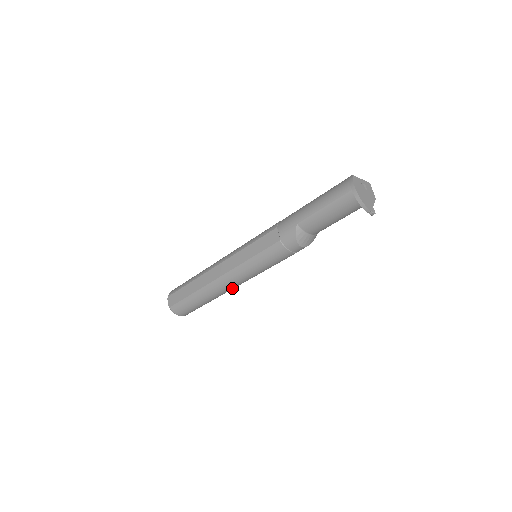
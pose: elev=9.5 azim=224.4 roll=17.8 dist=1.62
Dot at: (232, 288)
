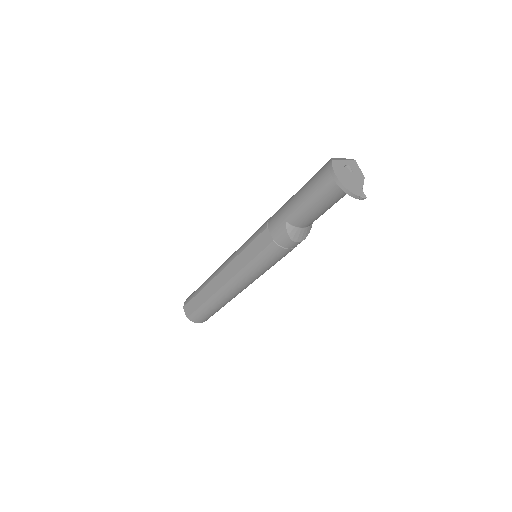
Dot at: (241, 291)
